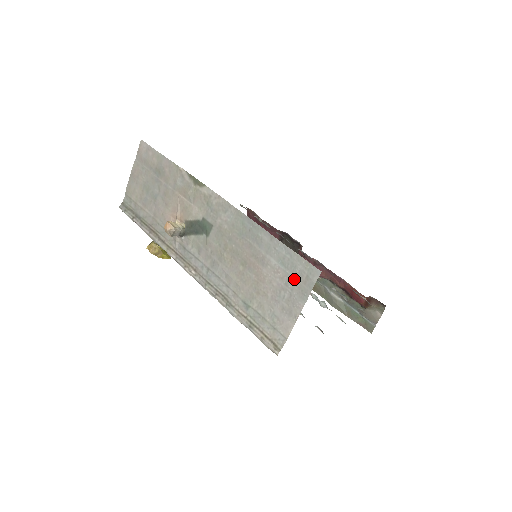
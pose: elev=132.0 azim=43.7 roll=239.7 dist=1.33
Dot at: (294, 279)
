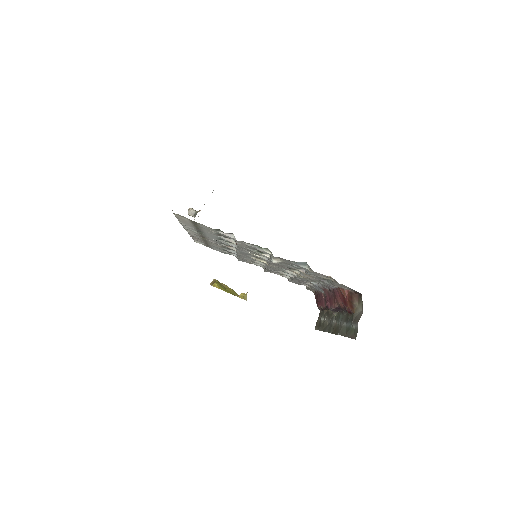
Dot at: occluded
